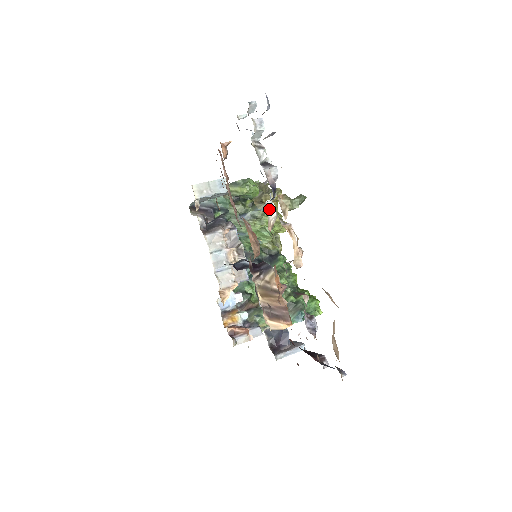
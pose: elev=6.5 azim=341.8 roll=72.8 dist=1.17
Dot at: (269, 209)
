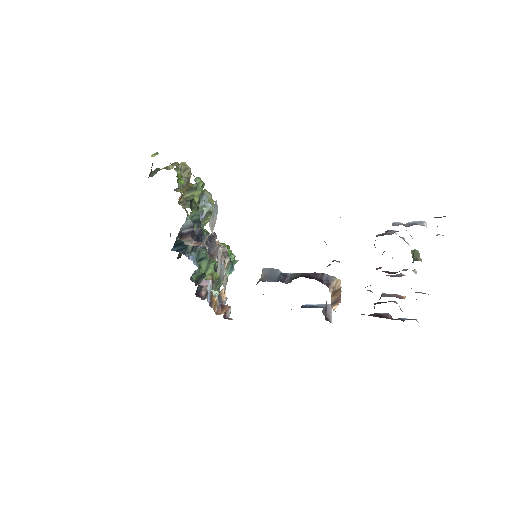
Dot at: occluded
